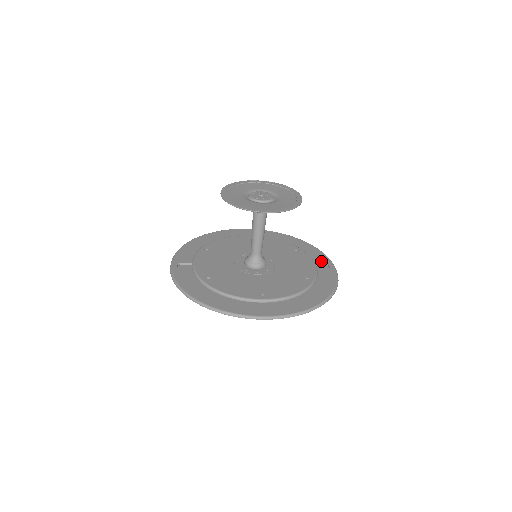
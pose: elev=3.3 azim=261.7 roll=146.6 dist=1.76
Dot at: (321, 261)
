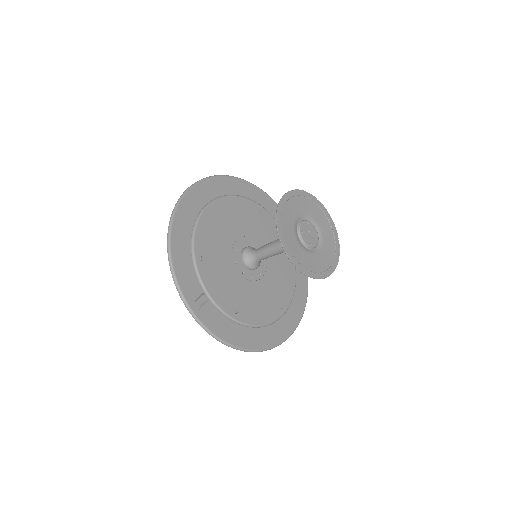
Dot at: occluded
